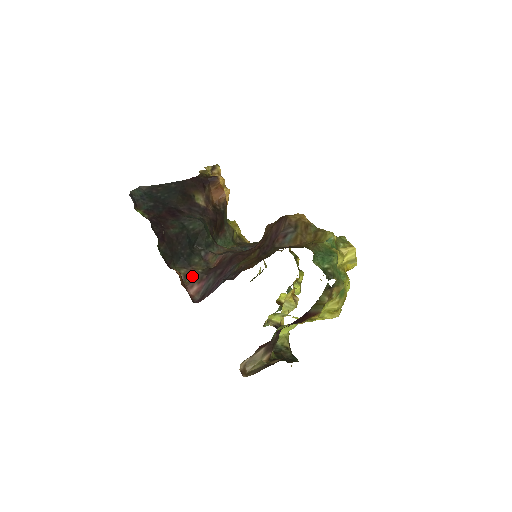
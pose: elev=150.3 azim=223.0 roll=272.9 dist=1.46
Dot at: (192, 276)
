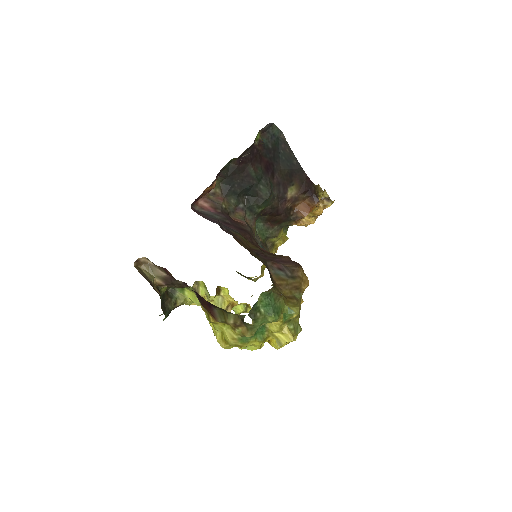
Dot at: (216, 200)
